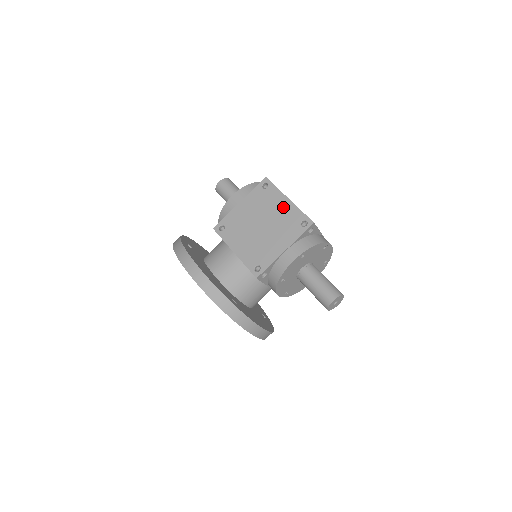
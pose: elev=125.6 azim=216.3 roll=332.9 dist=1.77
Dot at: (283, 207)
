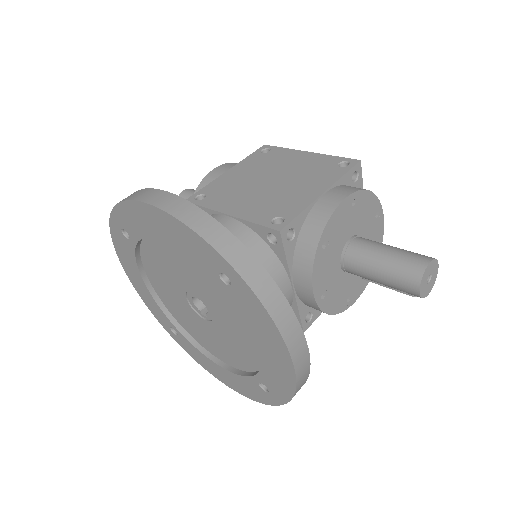
Dot at: (302, 159)
